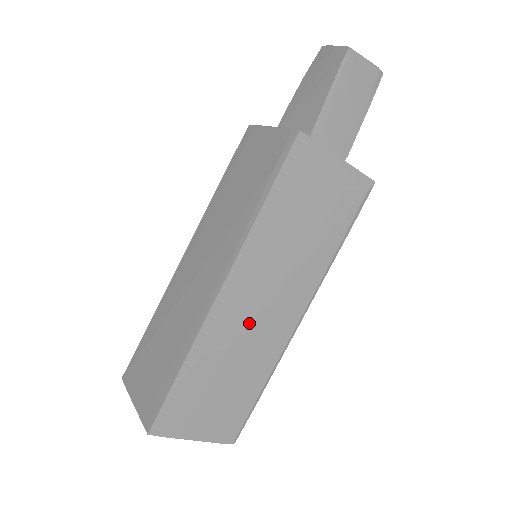
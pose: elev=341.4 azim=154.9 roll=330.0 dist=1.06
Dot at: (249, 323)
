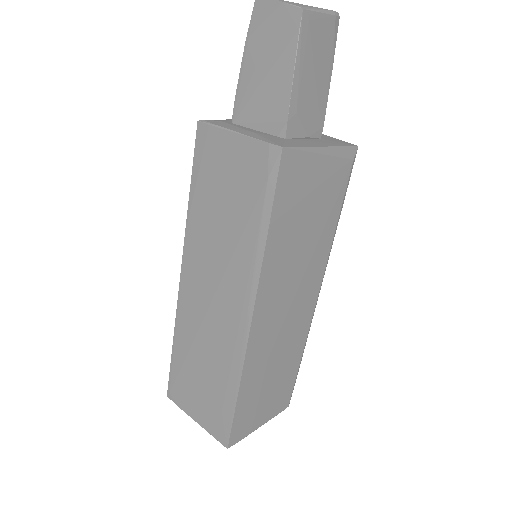
Dot at: (280, 330)
